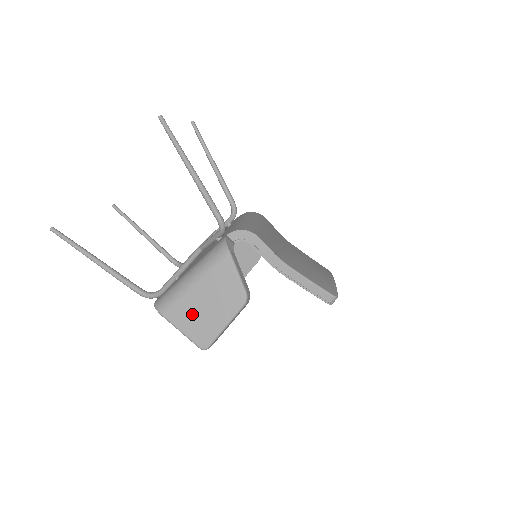
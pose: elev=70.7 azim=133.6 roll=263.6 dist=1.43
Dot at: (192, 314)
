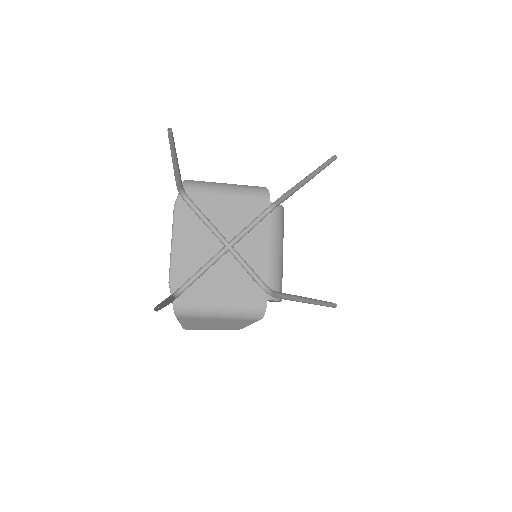
Dot at: (199, 323)
